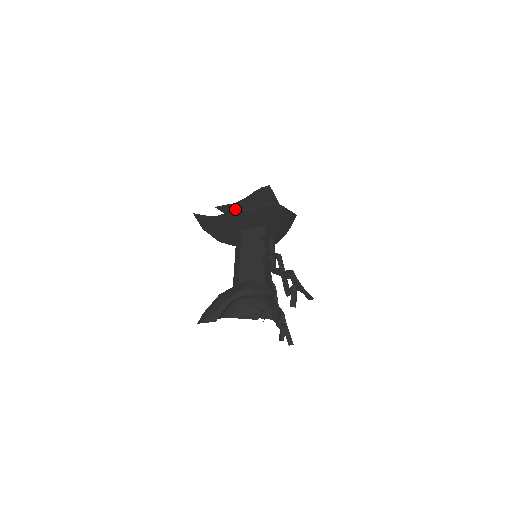
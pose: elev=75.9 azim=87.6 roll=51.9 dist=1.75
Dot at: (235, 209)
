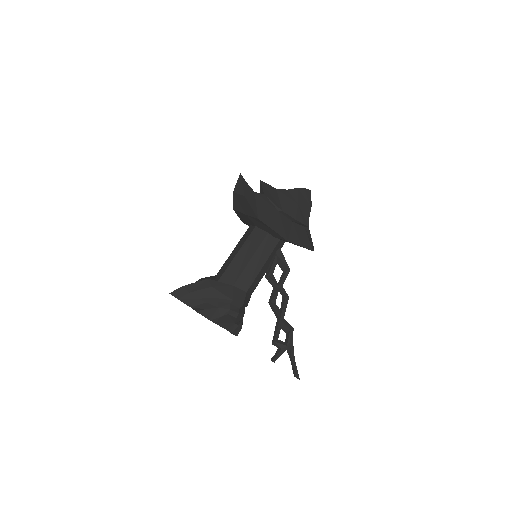
Dot at: (278, 205)
